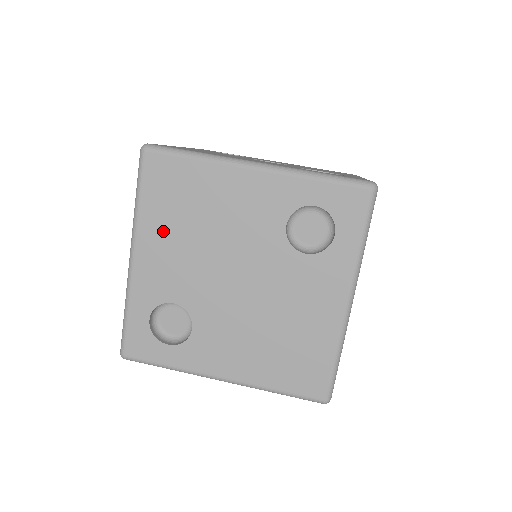
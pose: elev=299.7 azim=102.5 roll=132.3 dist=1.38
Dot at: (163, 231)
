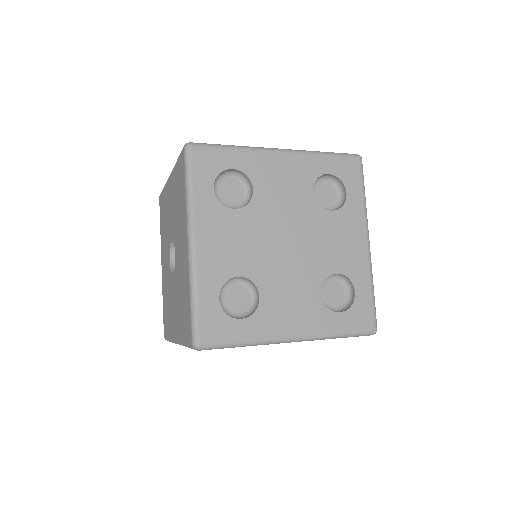
Dot at: occluded
